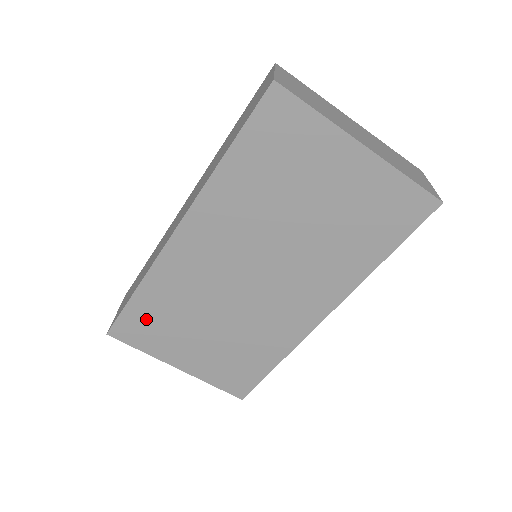
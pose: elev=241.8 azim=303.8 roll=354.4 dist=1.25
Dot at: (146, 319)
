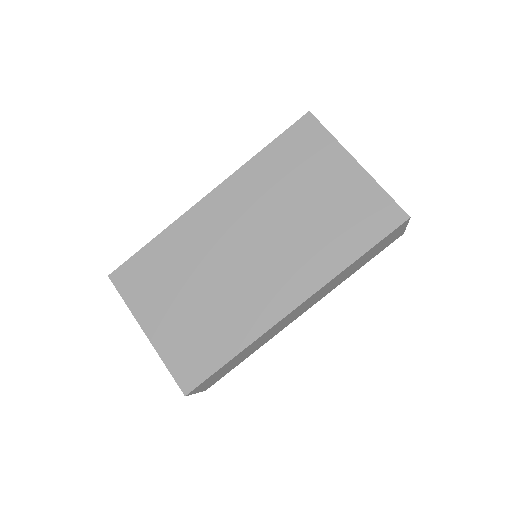
Dot at: (147, 269)
